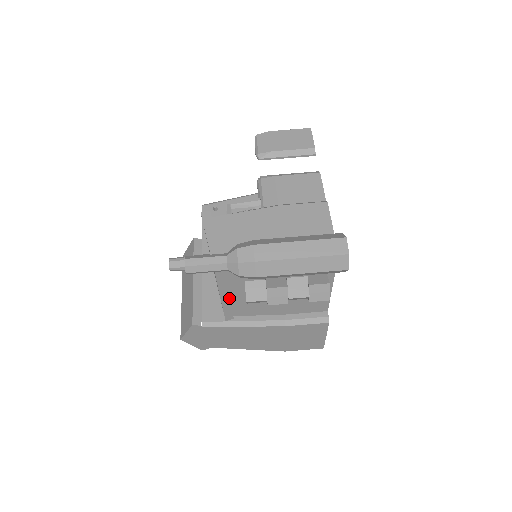
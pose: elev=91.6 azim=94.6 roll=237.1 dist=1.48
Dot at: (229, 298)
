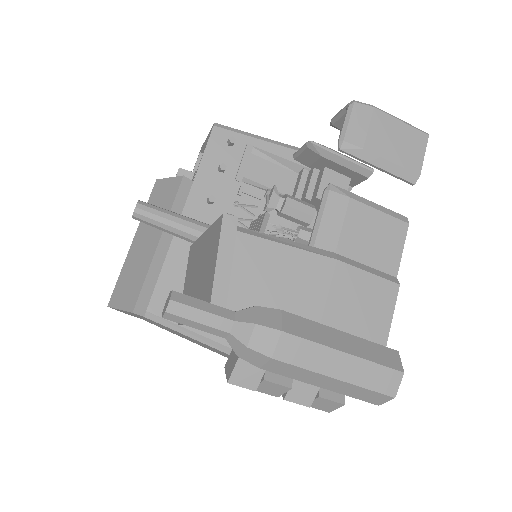
Dot at: occluded
